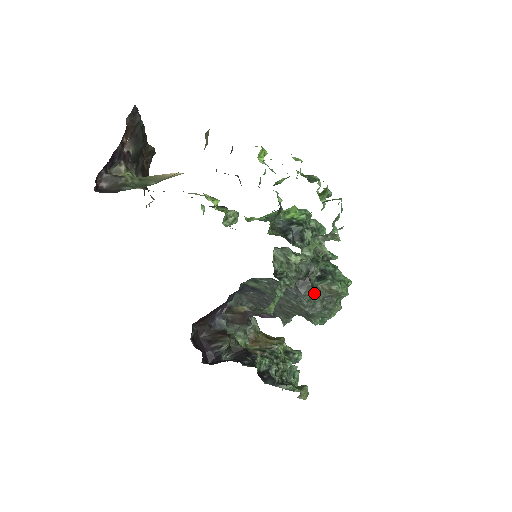
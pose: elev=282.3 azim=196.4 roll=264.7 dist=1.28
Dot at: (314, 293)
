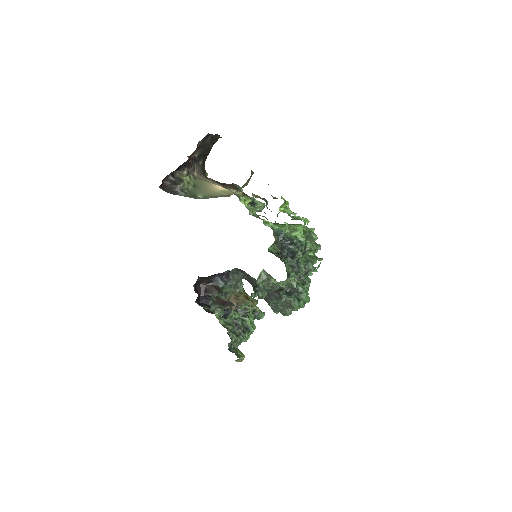
Dot at: (279, 302)
